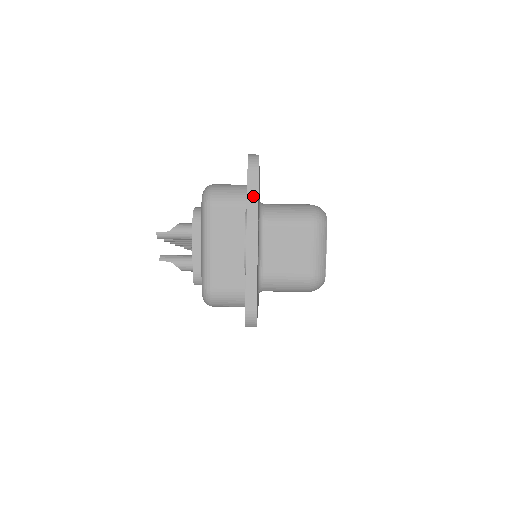
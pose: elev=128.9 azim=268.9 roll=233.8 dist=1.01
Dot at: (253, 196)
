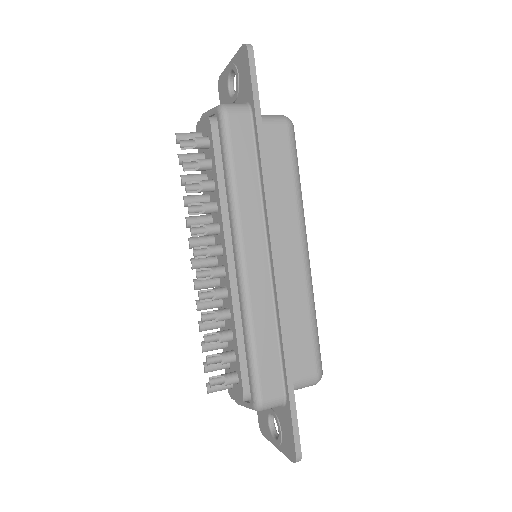
Dot at: occluded
